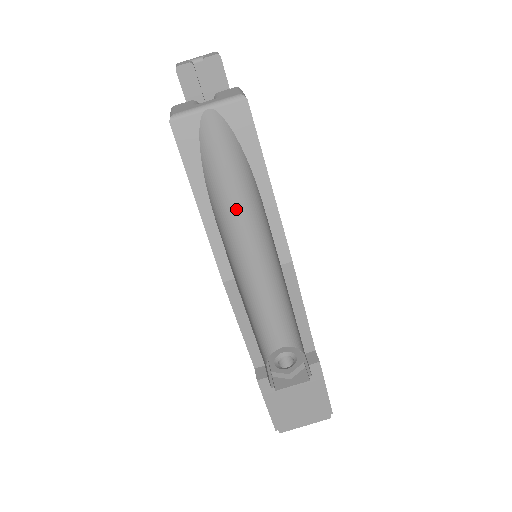
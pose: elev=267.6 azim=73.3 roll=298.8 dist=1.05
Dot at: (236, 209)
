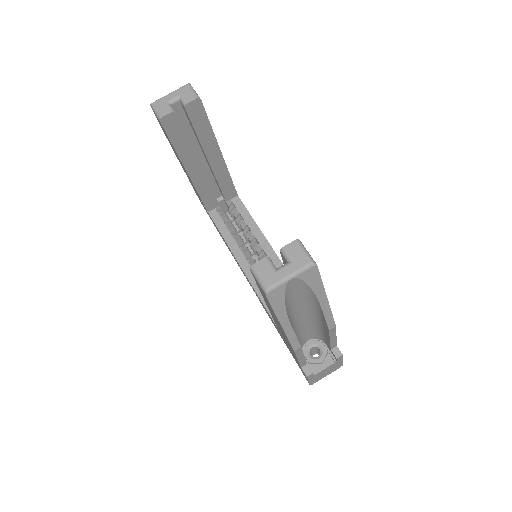
Dot at: (297, 307)
